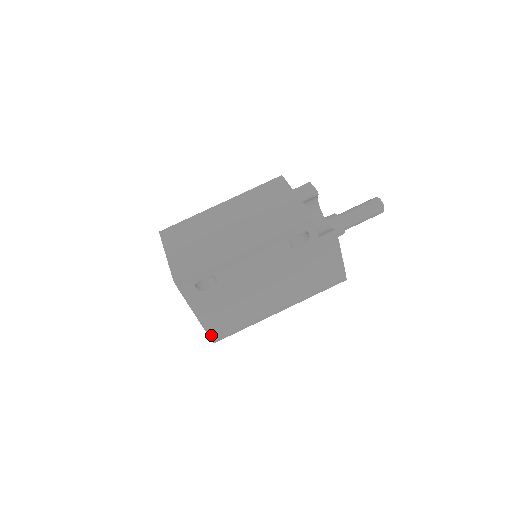
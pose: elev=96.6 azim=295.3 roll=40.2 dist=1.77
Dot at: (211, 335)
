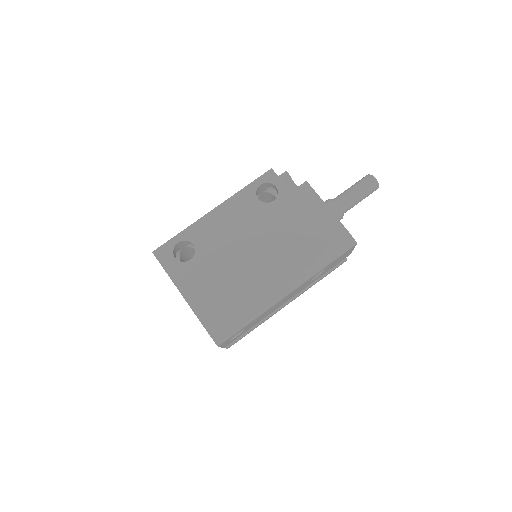
Dot at: (208, 328)
